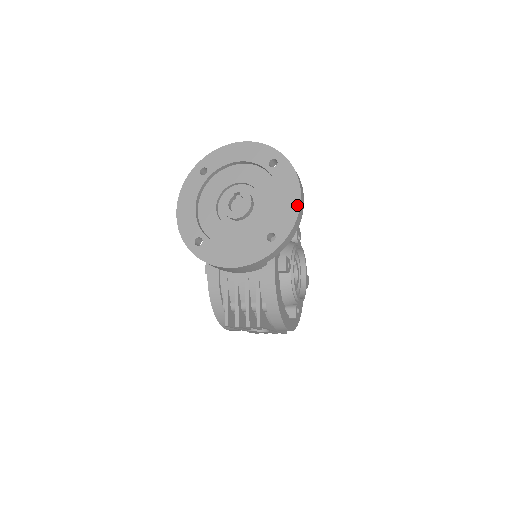
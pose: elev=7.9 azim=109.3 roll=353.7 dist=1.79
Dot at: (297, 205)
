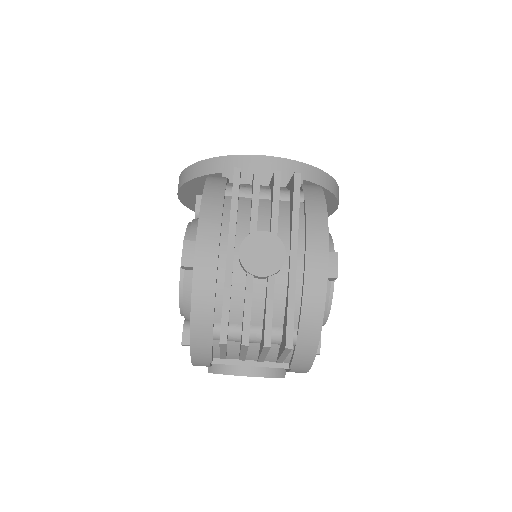
Dot at: occluded
